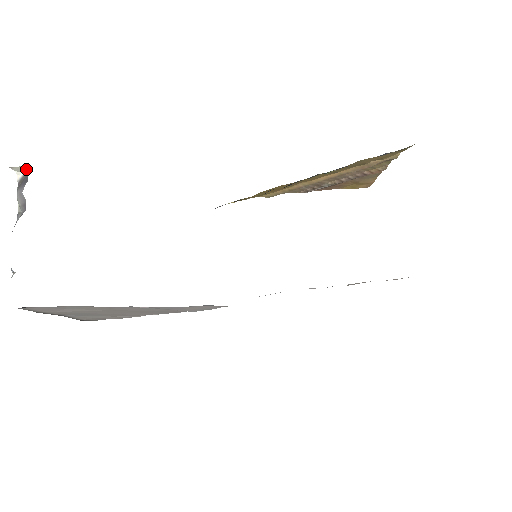
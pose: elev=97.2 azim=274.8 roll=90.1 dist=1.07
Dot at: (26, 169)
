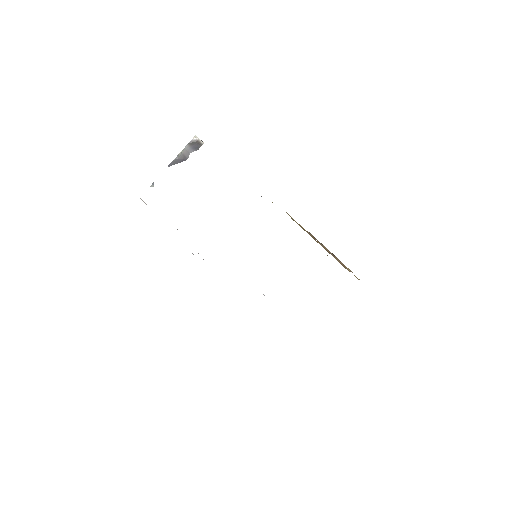
Dot at: (202, 142)
